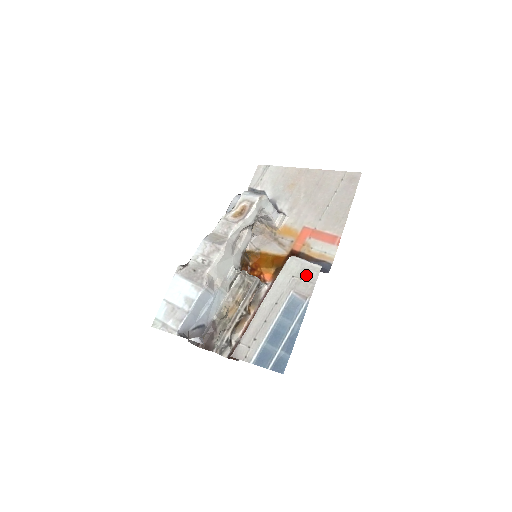
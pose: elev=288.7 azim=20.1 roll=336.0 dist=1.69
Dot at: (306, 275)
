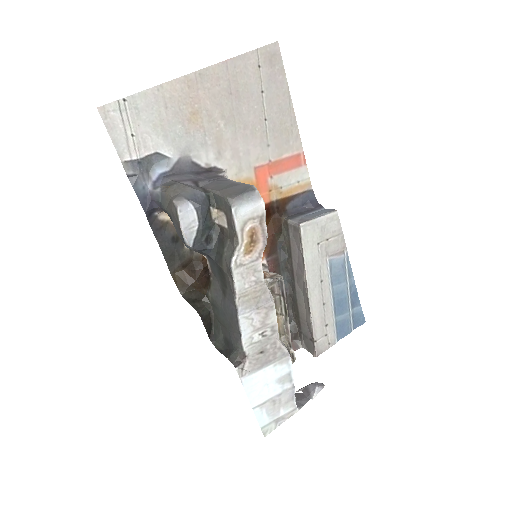
Dot at: (330, 232)
